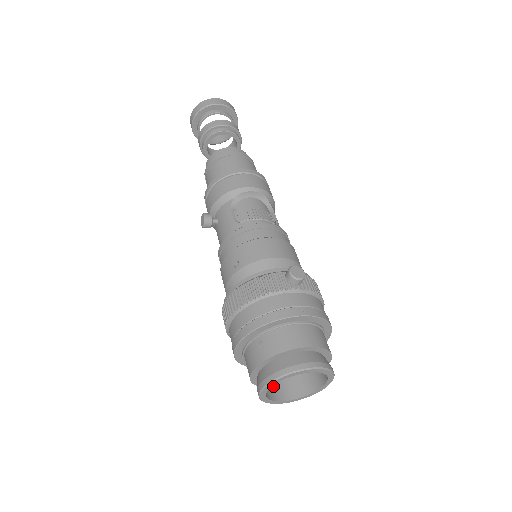
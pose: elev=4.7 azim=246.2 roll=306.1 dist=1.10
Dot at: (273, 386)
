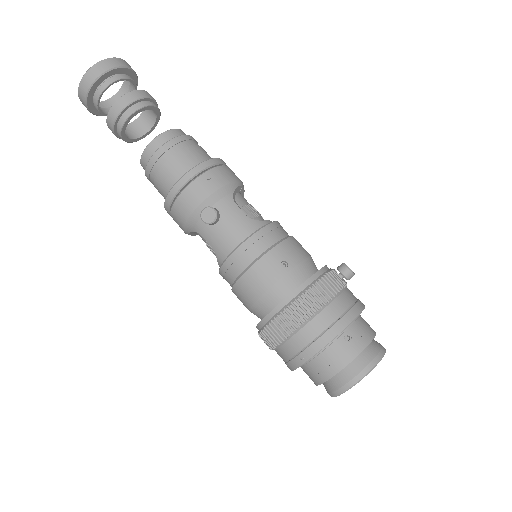
Dot at: occluded
